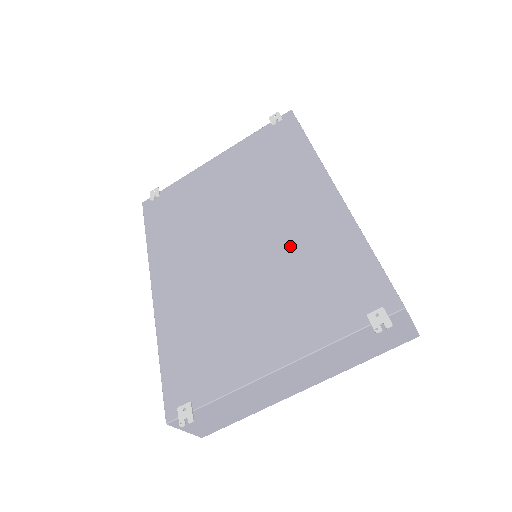
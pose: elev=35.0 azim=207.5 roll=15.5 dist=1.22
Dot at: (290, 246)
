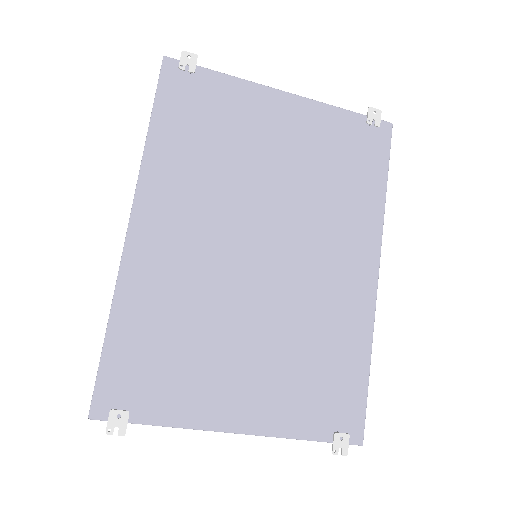
Dot at: (309, 305)
